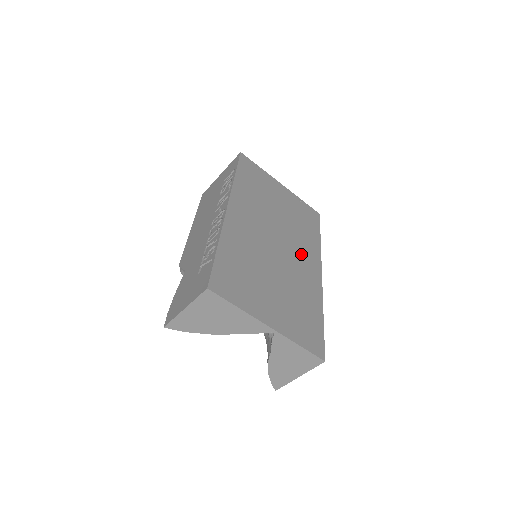
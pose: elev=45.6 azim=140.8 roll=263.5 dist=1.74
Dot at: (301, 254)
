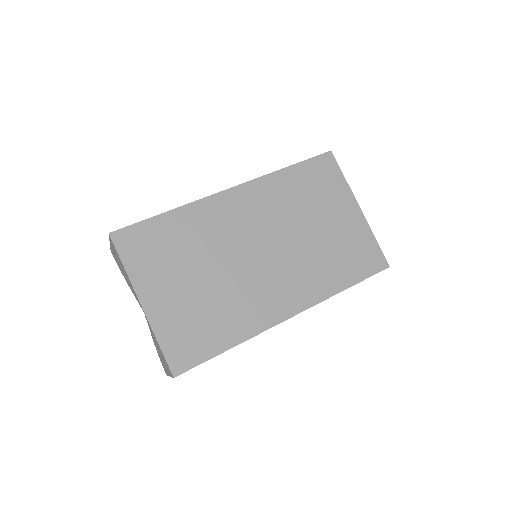
Dot at: (286, 281)
